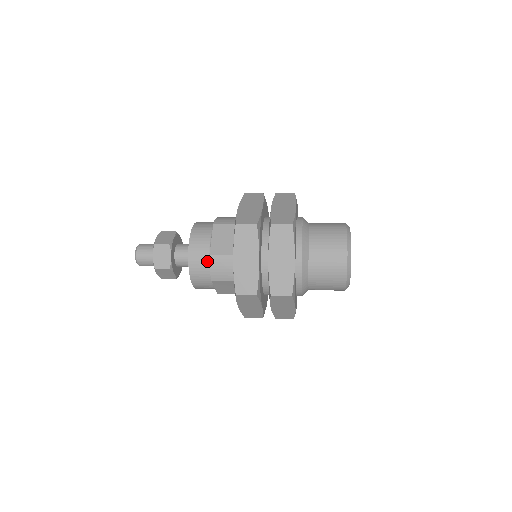
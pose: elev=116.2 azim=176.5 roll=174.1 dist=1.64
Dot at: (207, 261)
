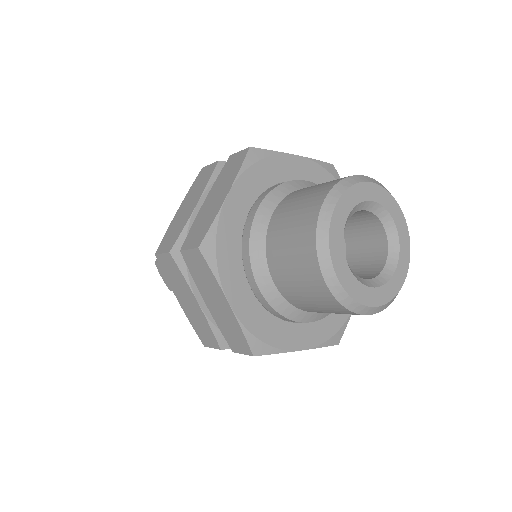
Dot at: occluded
